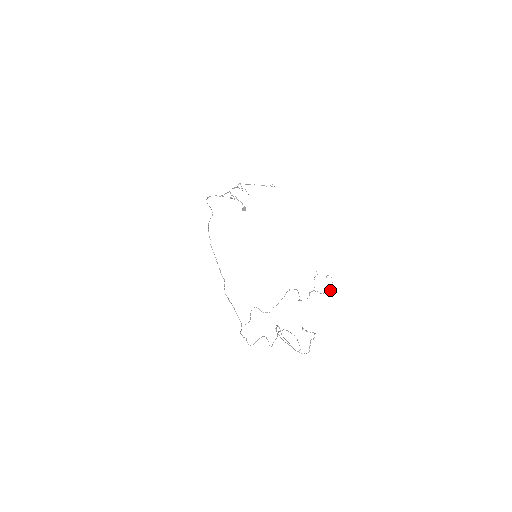
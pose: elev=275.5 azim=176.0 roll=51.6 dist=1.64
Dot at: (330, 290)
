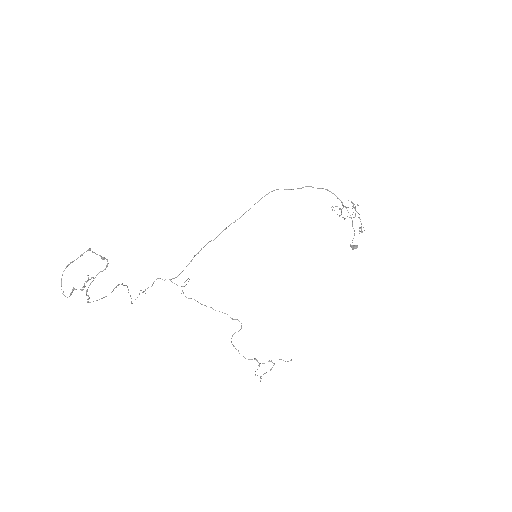
Dot at: (260, 380)
